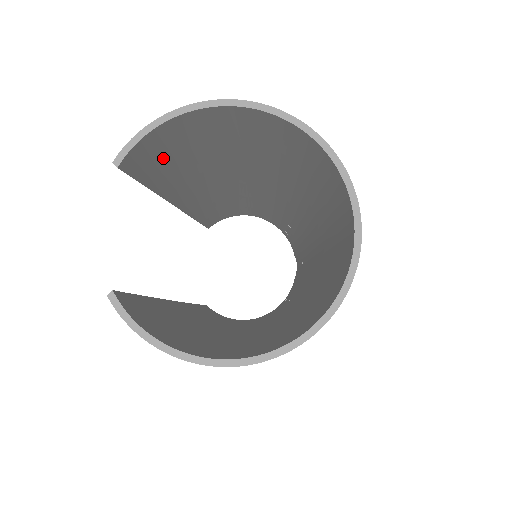
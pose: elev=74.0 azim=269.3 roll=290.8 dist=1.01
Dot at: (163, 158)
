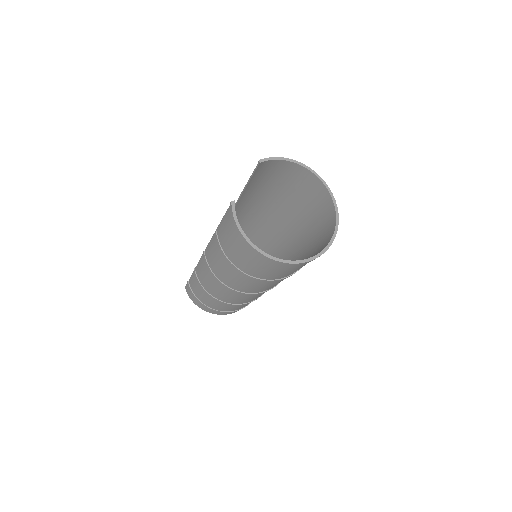
Dot at: (265, 175)
